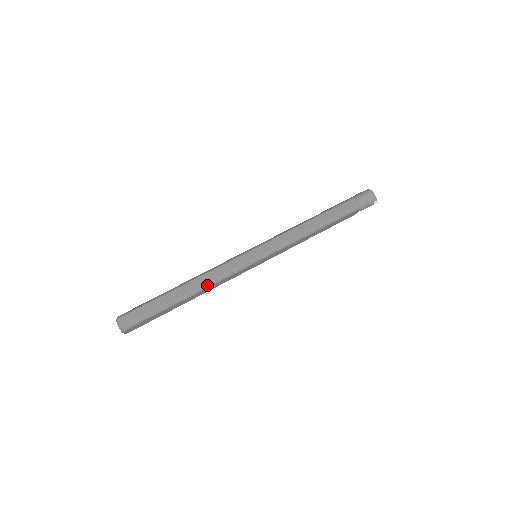
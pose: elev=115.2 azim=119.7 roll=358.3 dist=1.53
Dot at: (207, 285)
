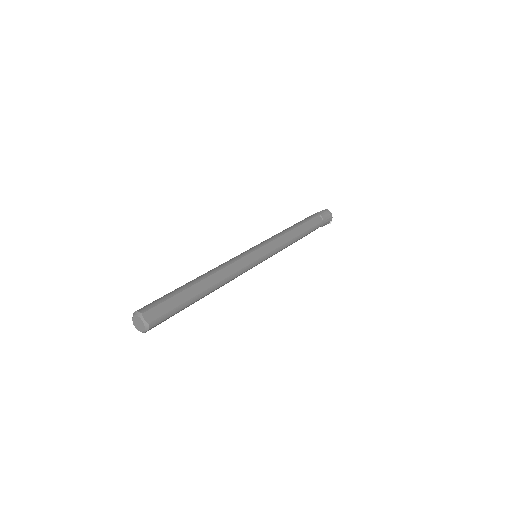
Dot at: (225, 281)
